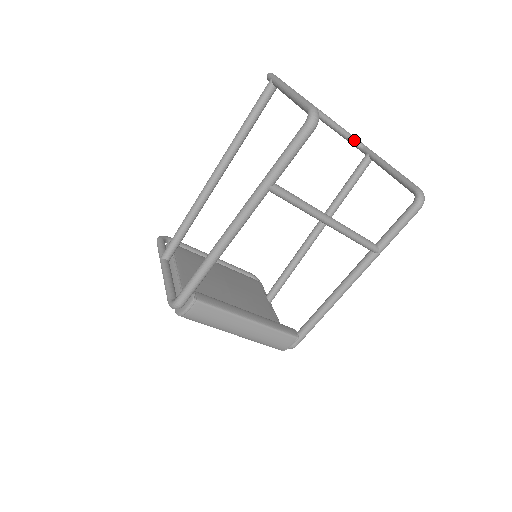
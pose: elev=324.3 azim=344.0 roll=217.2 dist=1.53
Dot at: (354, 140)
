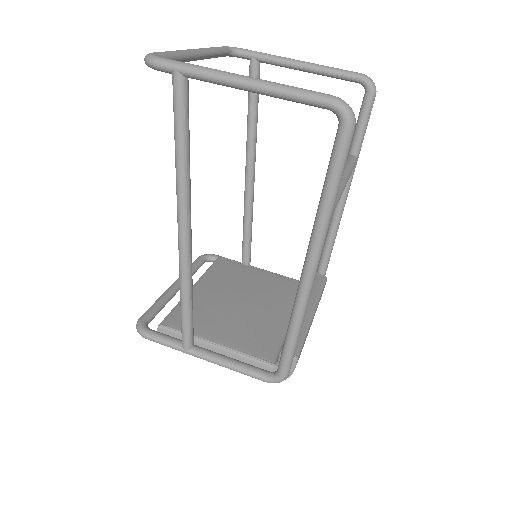
Dot at: (227, 51)
